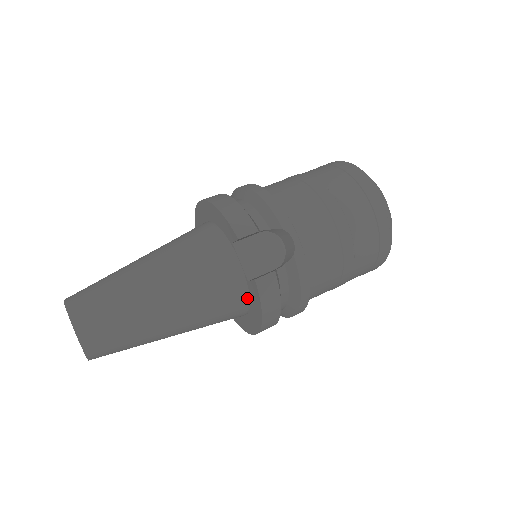
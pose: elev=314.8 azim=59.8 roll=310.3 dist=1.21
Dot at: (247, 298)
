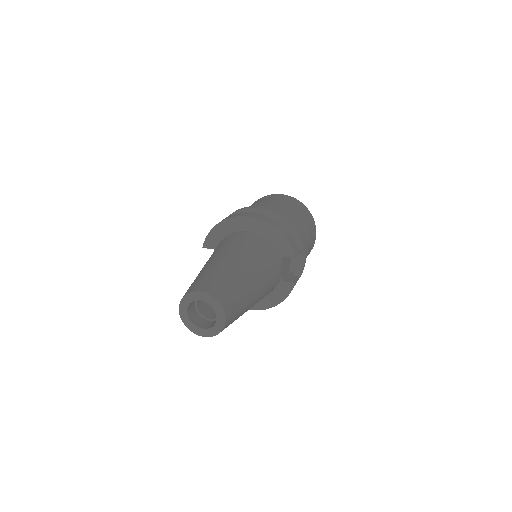
Dot at: (273, 290)
